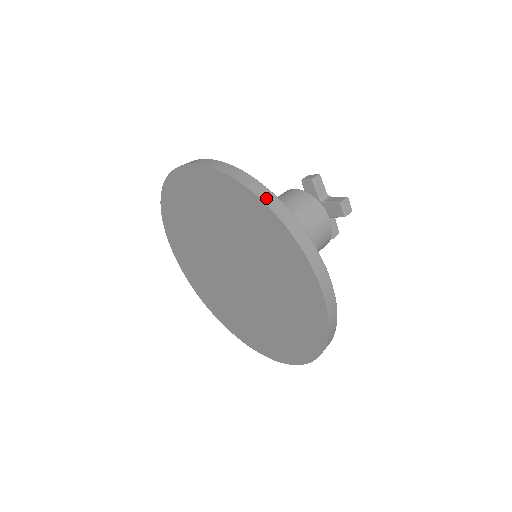
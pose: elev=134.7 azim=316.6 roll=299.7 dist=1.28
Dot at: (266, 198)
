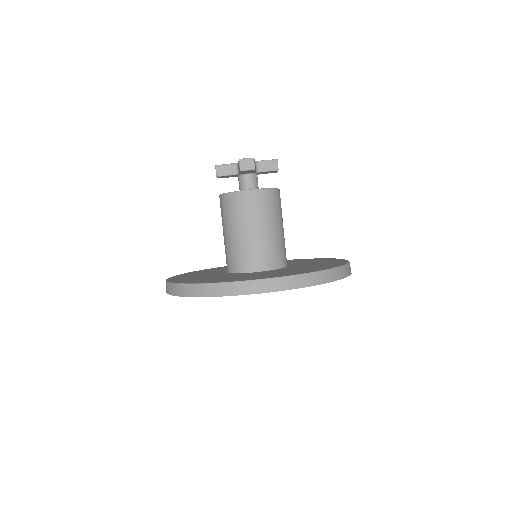
Dot at: (188, 293)
